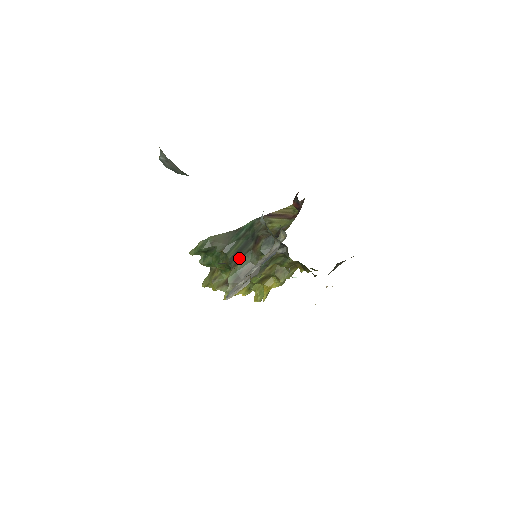
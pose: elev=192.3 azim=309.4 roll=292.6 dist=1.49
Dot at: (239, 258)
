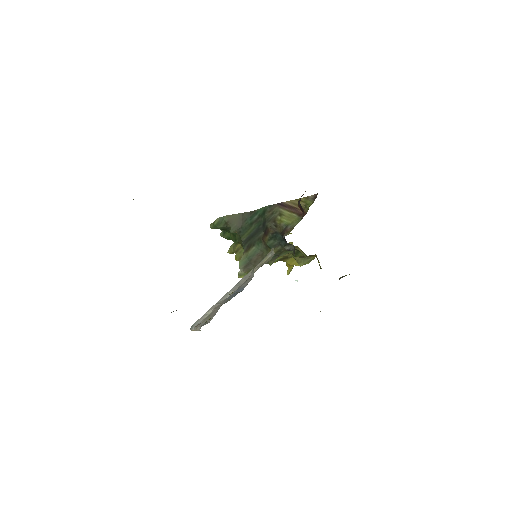
Dot at: (250, 244)
